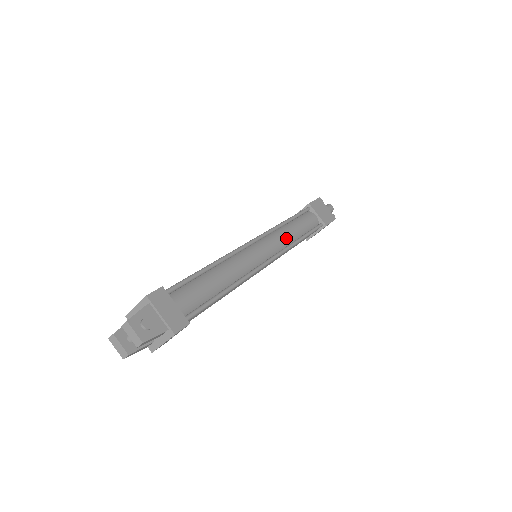
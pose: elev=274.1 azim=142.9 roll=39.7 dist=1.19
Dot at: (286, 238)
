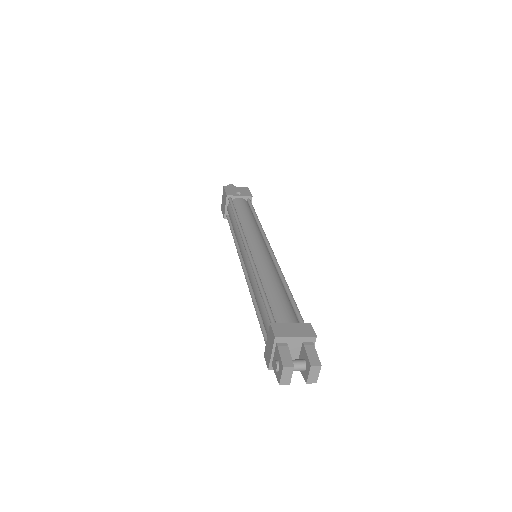
Dot at: occluded
